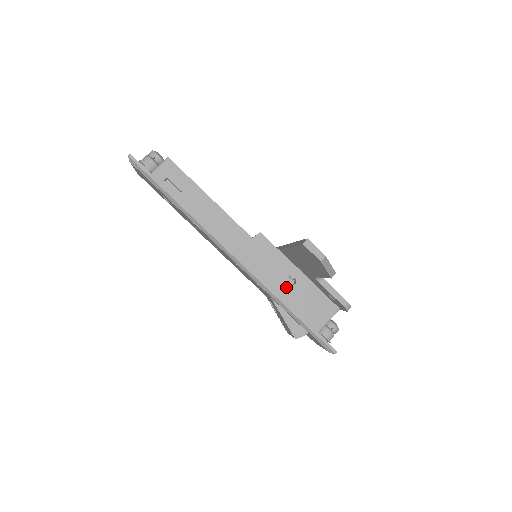
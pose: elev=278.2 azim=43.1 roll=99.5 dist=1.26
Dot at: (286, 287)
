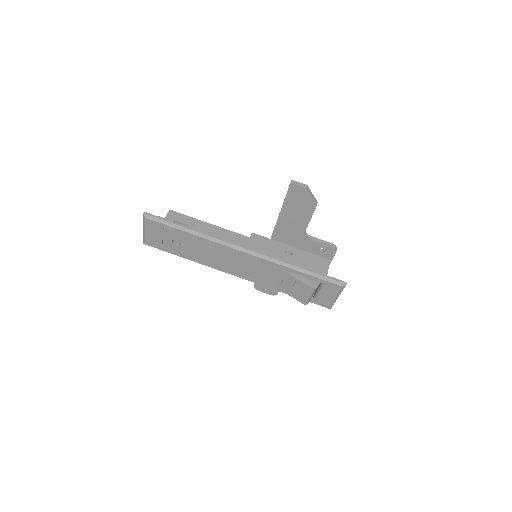
Dot at: (288, 258)
